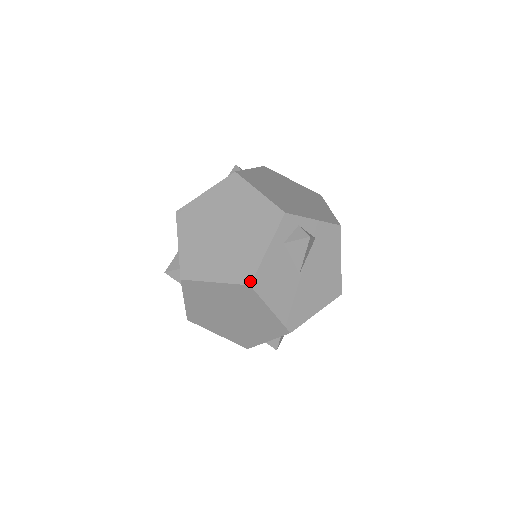
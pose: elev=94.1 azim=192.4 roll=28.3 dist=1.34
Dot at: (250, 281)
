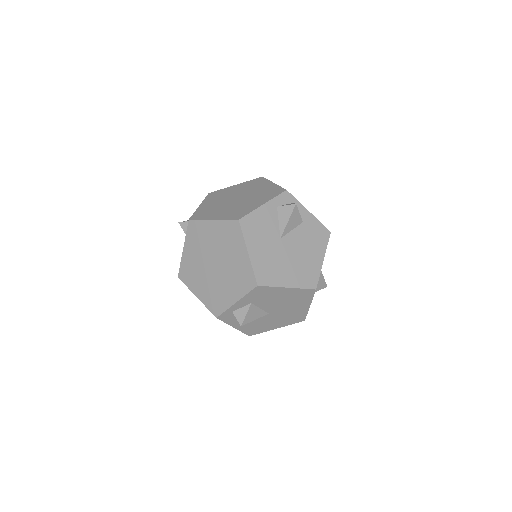
Dot at: occluded
